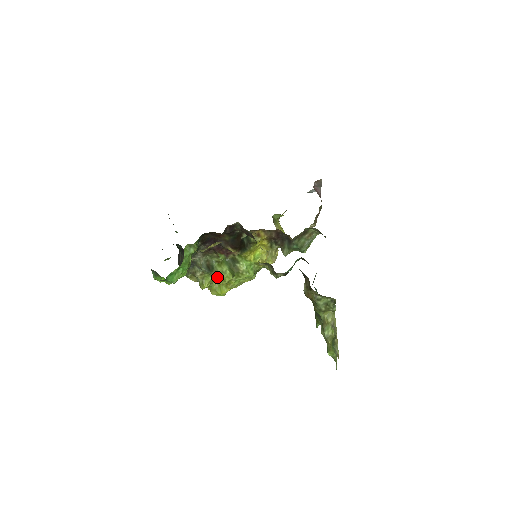
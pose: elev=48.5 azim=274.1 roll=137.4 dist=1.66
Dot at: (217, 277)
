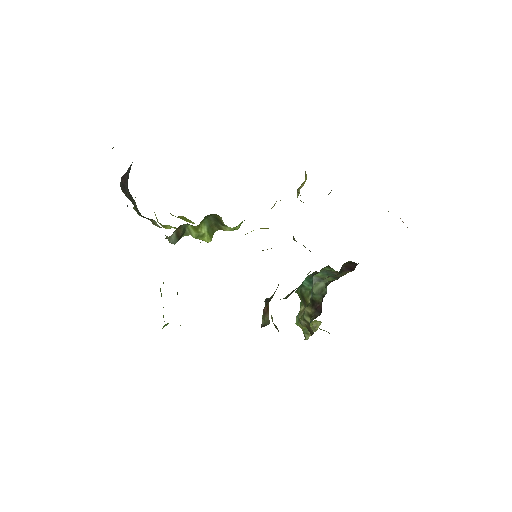
Dot at: occluded
